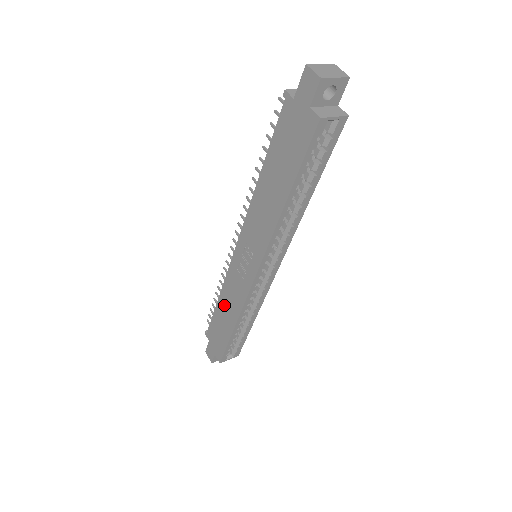
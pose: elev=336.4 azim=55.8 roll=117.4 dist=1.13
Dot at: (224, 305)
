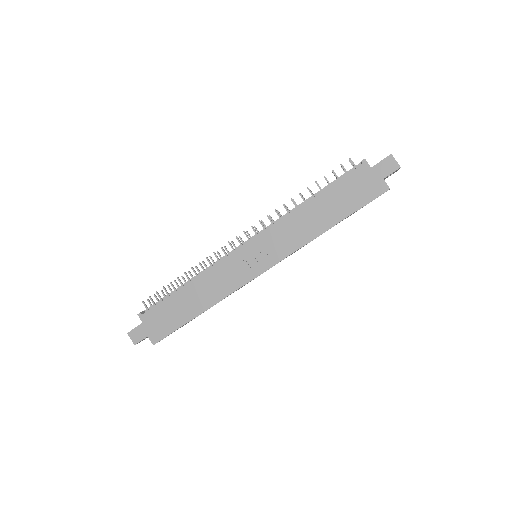
Dot at: (196, 291)
